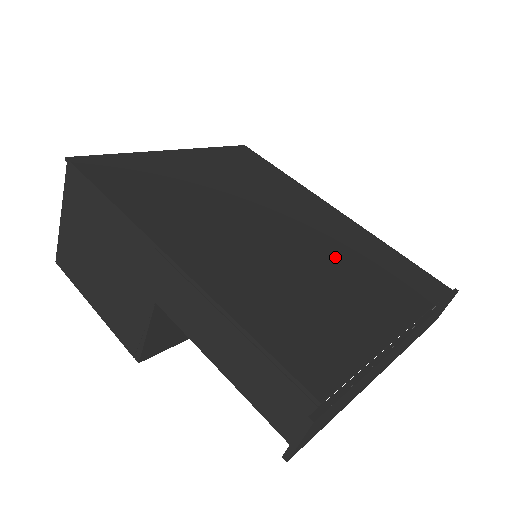
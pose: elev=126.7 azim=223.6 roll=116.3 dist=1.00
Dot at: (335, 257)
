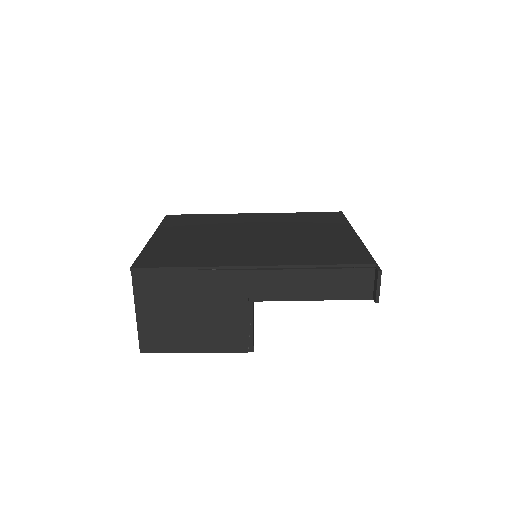
Dot at: (293, 228)
